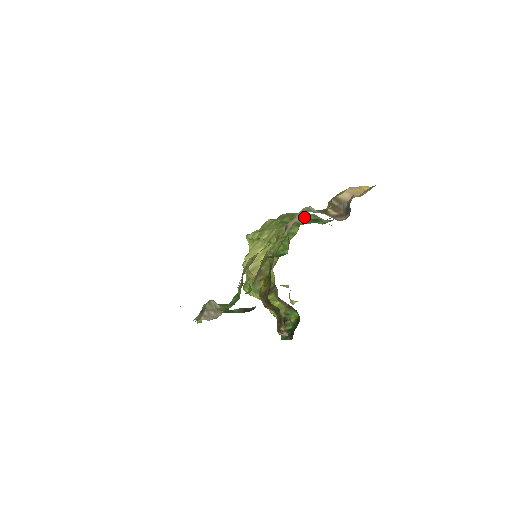
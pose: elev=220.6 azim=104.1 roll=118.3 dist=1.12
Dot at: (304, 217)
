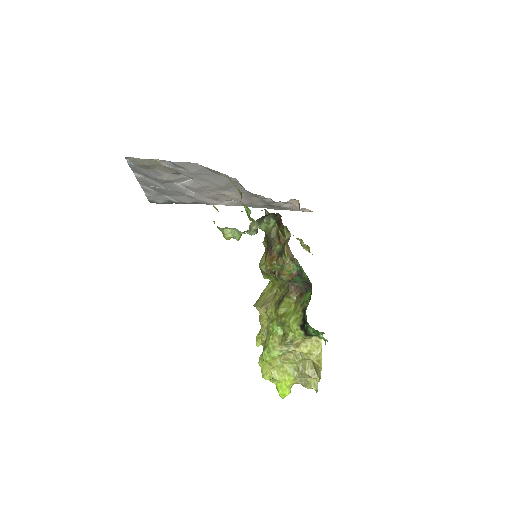
Dot at: occluded
